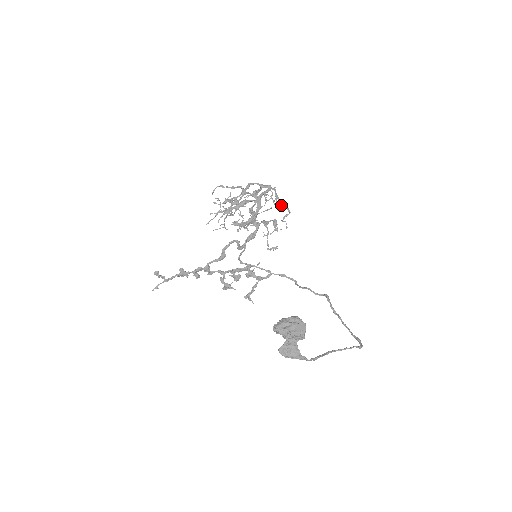
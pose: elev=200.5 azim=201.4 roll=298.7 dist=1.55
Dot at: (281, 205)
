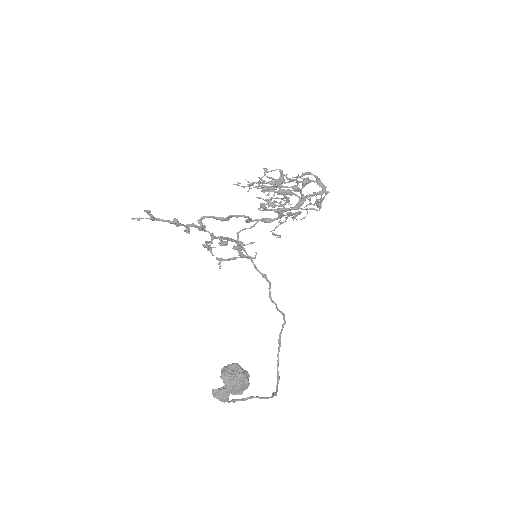
Dot at: (318, 206)
